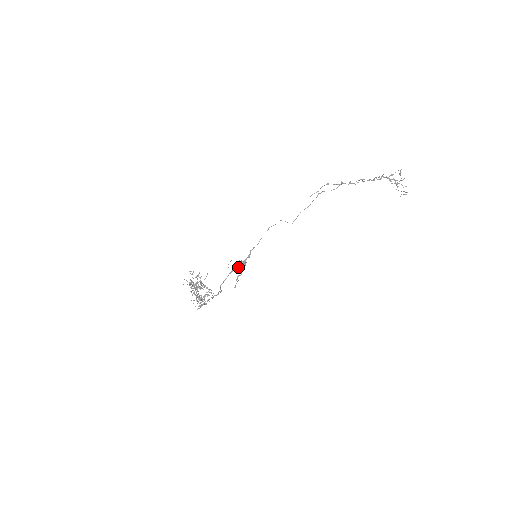
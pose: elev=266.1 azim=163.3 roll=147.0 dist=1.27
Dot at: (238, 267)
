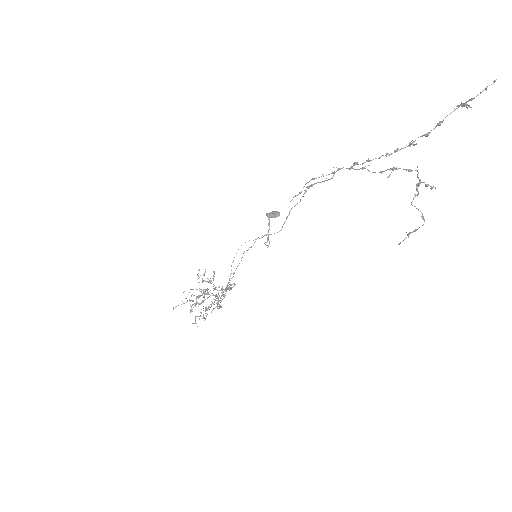
Dot at: occluded
